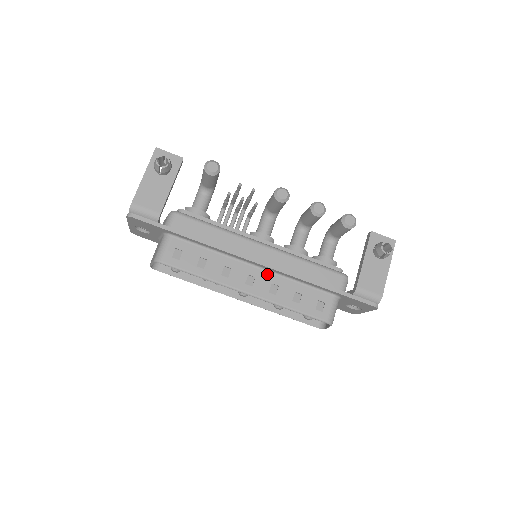
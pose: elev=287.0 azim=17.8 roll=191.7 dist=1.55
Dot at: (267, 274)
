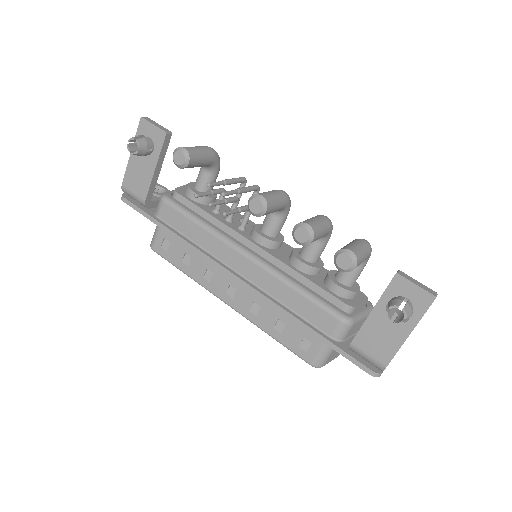
Dot at: occluded
